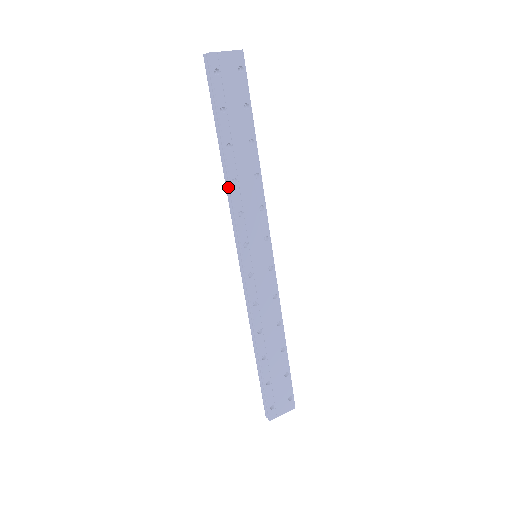
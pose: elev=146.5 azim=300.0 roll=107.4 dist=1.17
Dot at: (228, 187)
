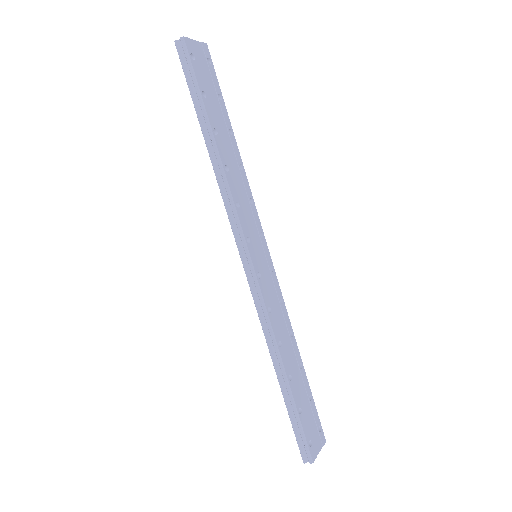
Dot at: (219, 178)
